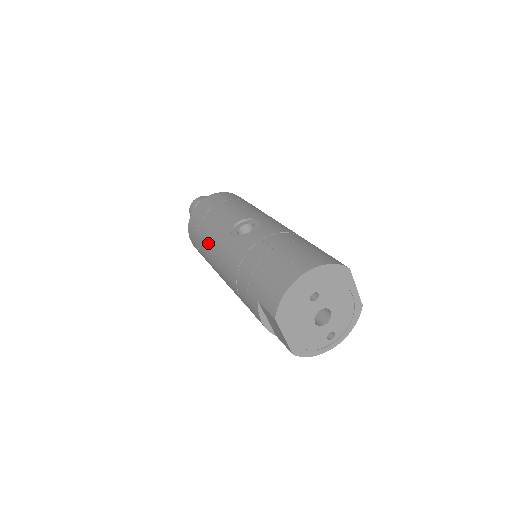
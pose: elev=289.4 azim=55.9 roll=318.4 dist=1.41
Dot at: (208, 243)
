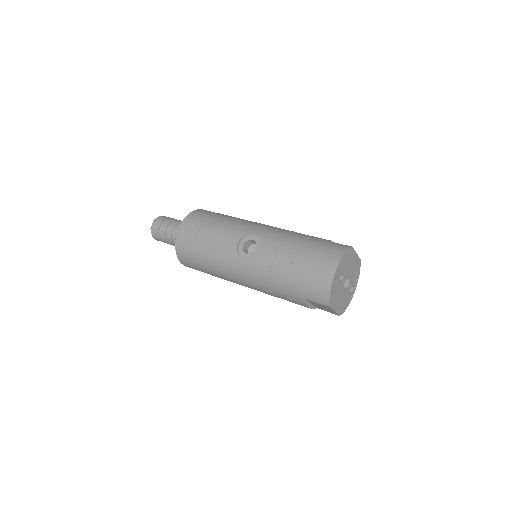
Dot at: (217, 267)
